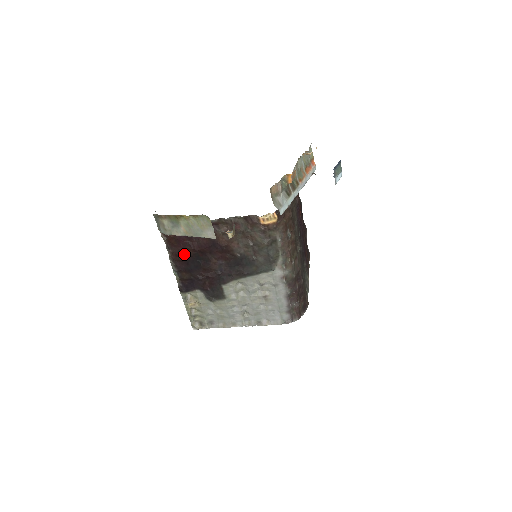
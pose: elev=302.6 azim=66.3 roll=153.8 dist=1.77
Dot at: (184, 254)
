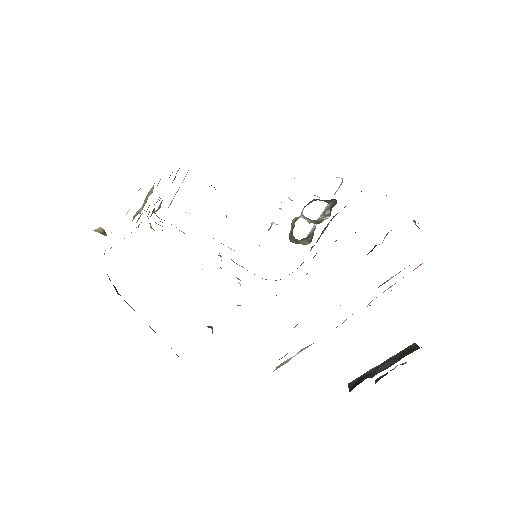
Dot at: occluded
